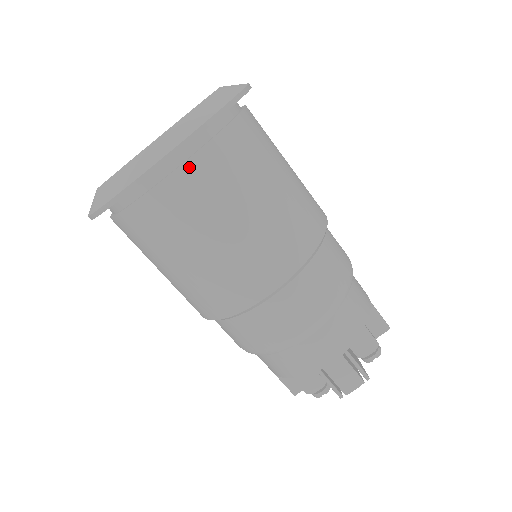
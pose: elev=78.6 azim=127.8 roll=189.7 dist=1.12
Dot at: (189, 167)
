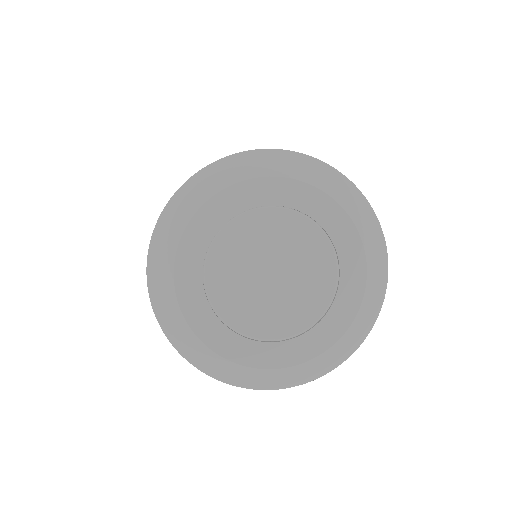
Dot at: occluded
